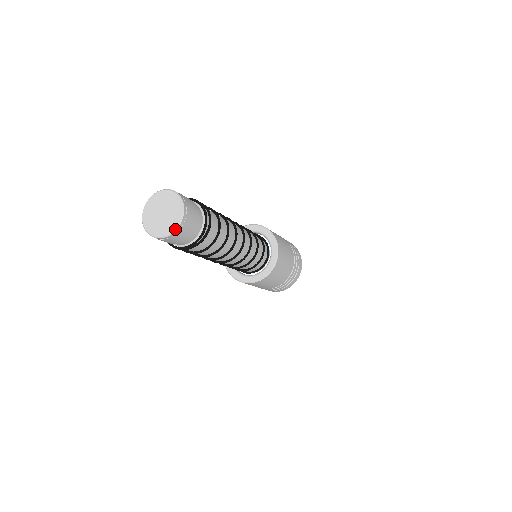
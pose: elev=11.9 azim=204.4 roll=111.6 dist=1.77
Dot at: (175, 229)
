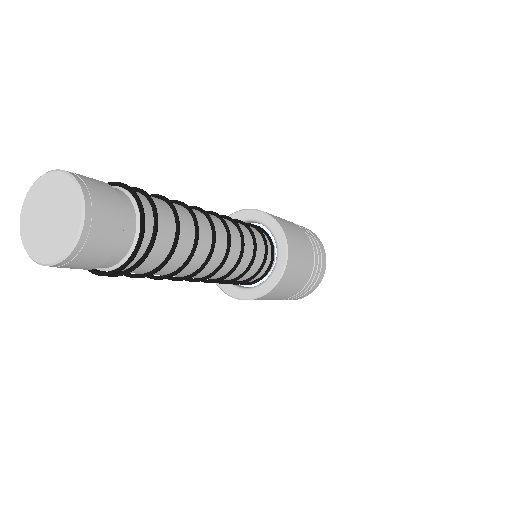
Dot at: (40, 263)
